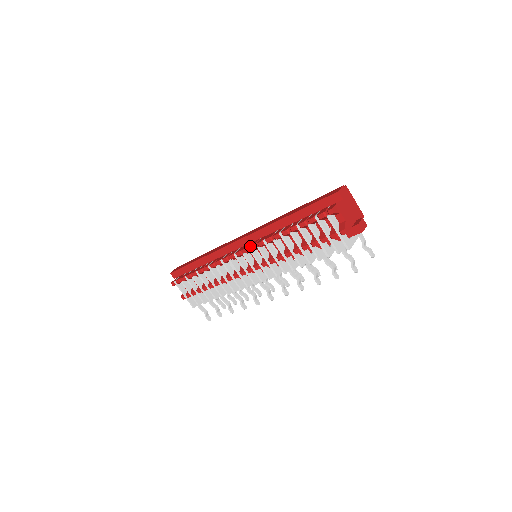
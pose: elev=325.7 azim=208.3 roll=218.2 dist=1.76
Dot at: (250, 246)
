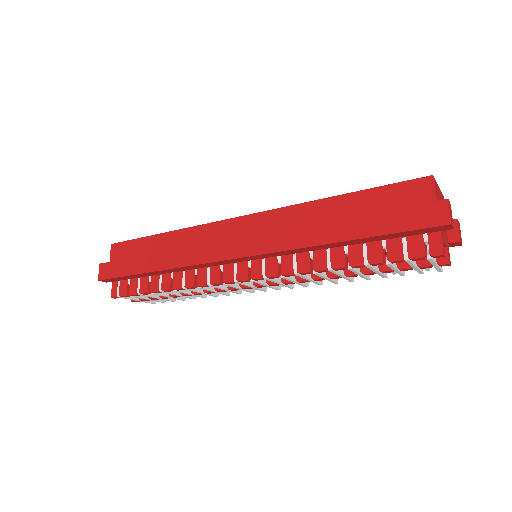
Dot at: (268, 277)
